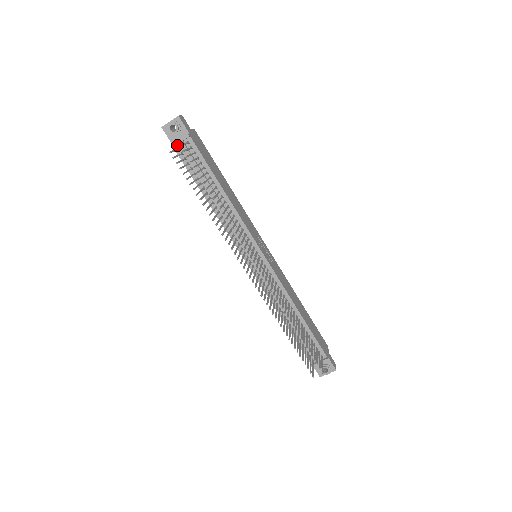
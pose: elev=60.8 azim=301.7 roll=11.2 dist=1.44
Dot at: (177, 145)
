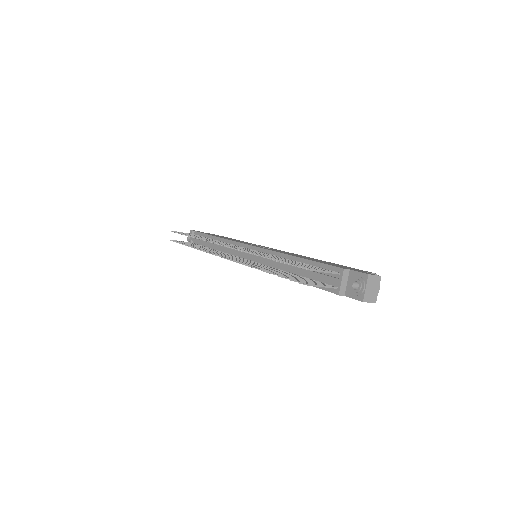
Dot at: occluded
